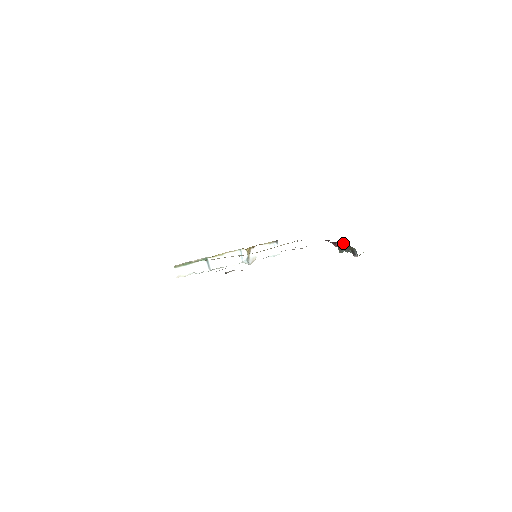
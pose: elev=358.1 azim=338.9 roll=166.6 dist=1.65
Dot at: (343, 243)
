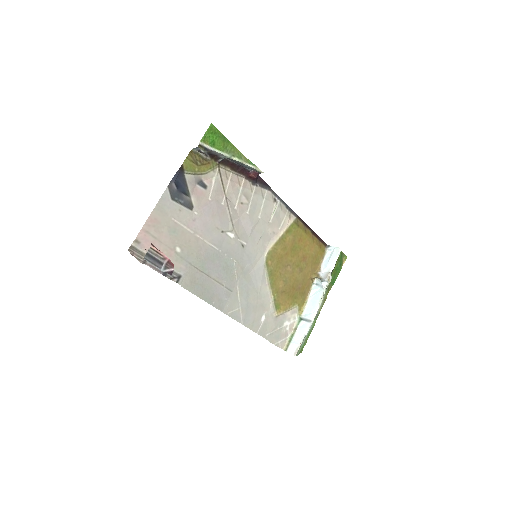
Dot at: (237, 165)
